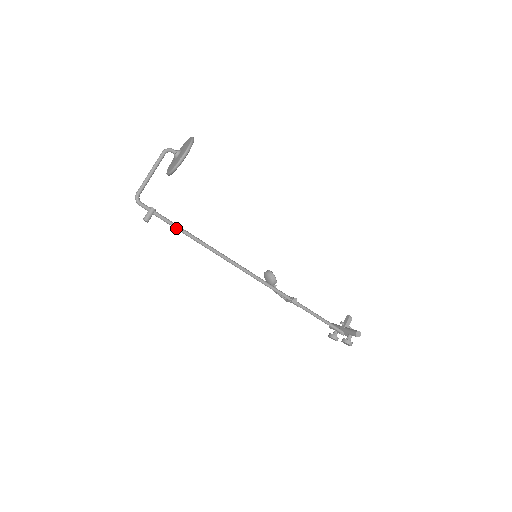
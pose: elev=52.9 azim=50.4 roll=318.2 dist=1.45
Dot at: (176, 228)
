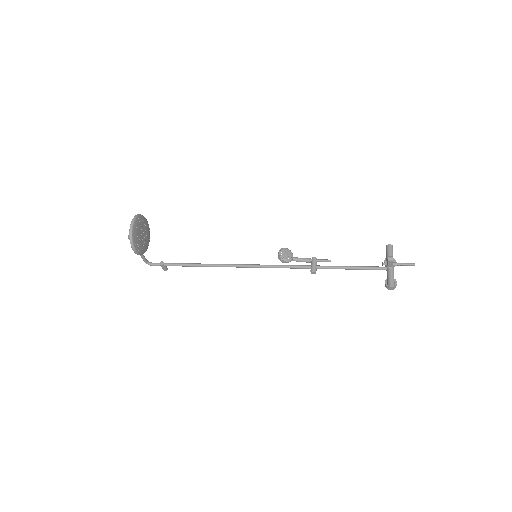
Dot at: (185, 266)
